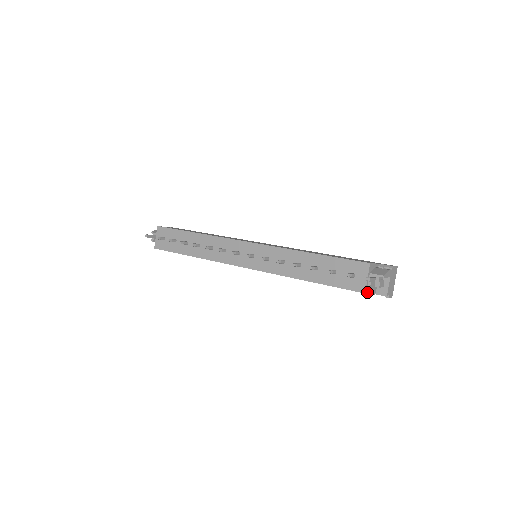
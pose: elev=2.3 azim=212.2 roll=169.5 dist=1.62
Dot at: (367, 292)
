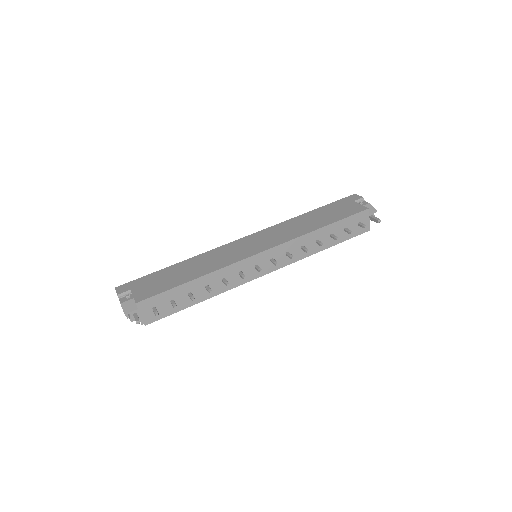
Dot at: (369, 228)
